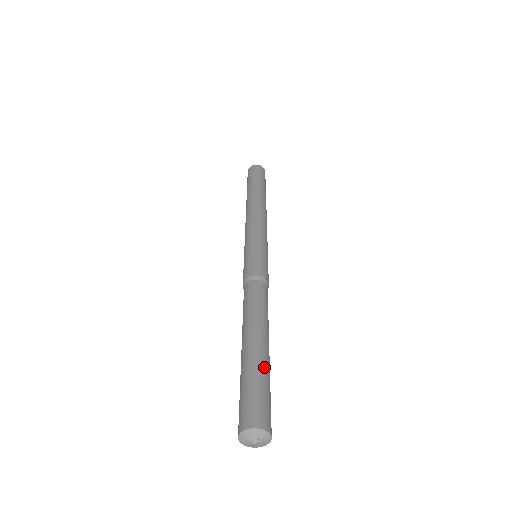
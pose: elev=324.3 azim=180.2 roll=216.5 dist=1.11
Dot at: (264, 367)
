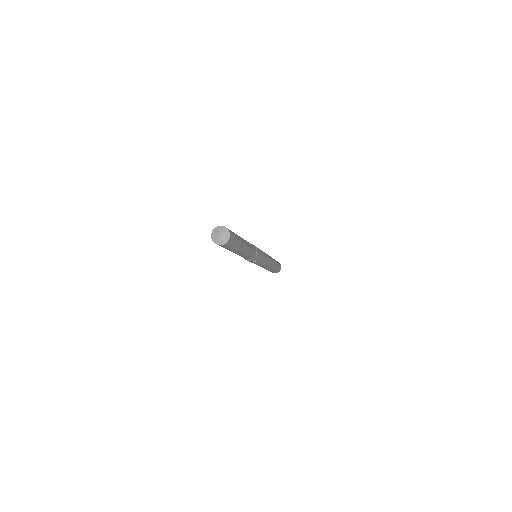
Dot at: (239, 237)
